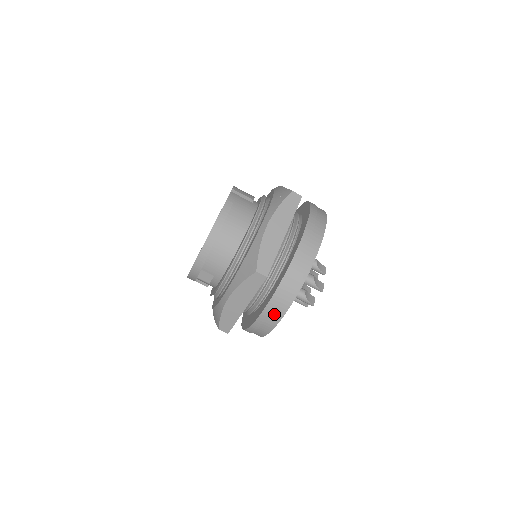
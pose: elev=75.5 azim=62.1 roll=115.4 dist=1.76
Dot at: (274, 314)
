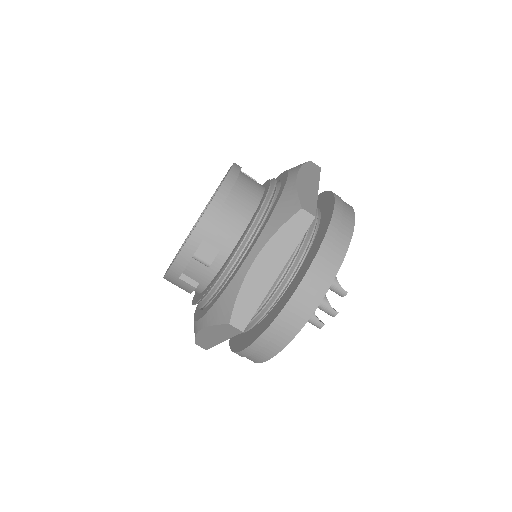
Dot at: (316, 286)
